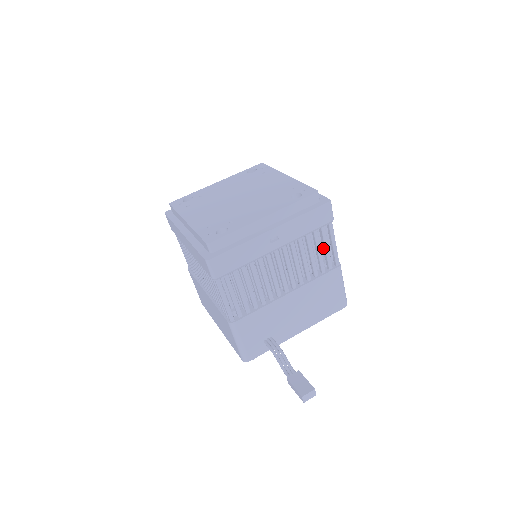
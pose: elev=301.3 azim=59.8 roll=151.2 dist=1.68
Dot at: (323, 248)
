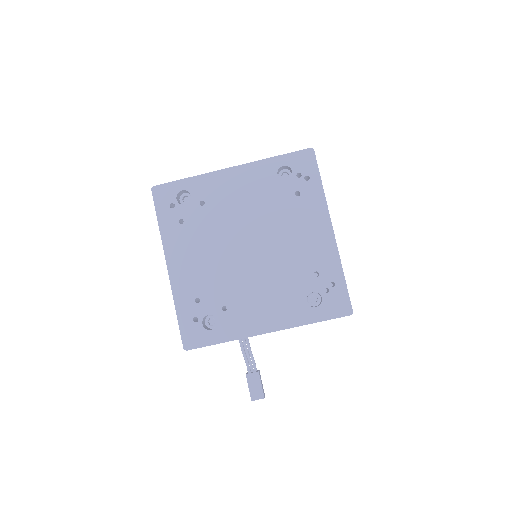
Dot at: occluded
